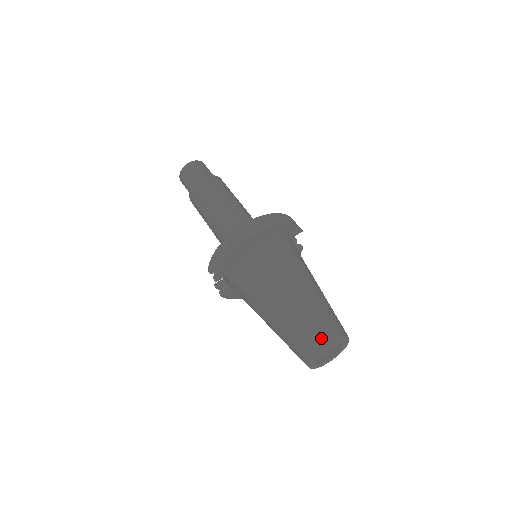
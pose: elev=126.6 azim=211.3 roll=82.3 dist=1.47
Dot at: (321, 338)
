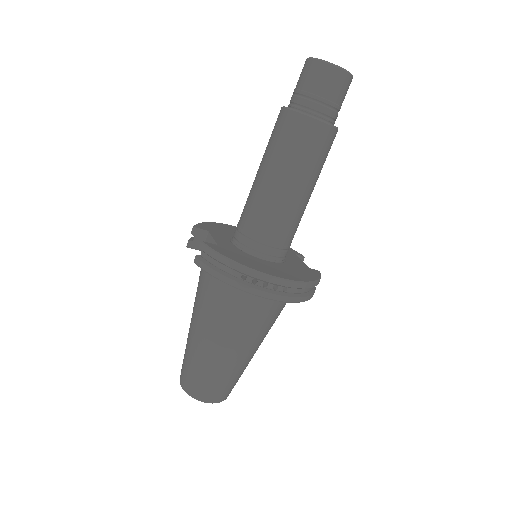
Dot at: (210, 396)
